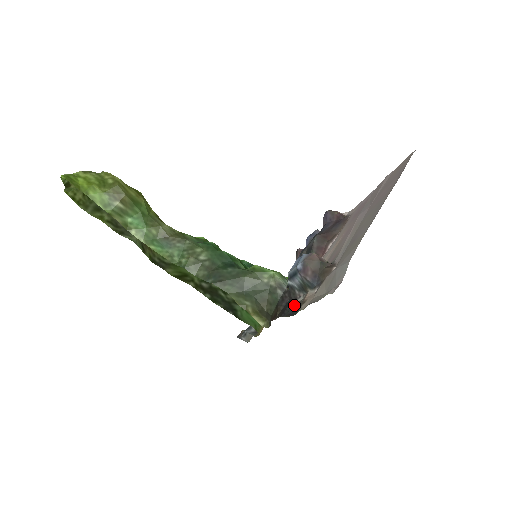
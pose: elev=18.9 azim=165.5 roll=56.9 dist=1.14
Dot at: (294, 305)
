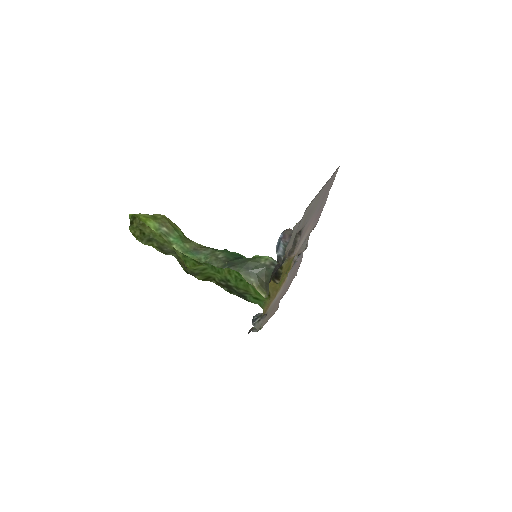
Dot at: occluded
